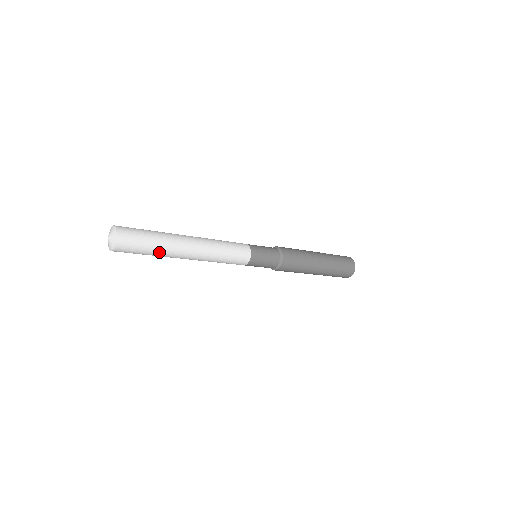
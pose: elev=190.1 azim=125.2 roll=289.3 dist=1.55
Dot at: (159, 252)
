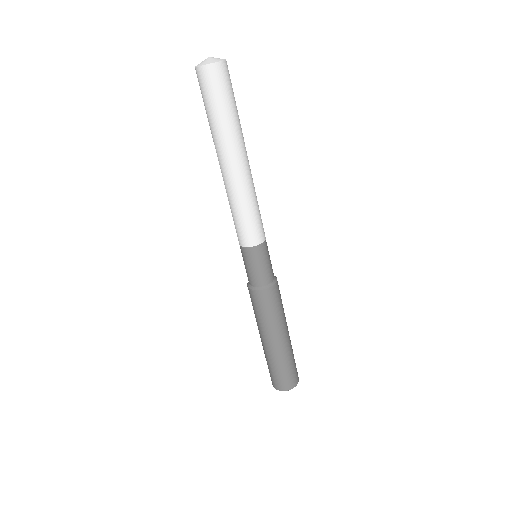
Dot at: (223, 125)
